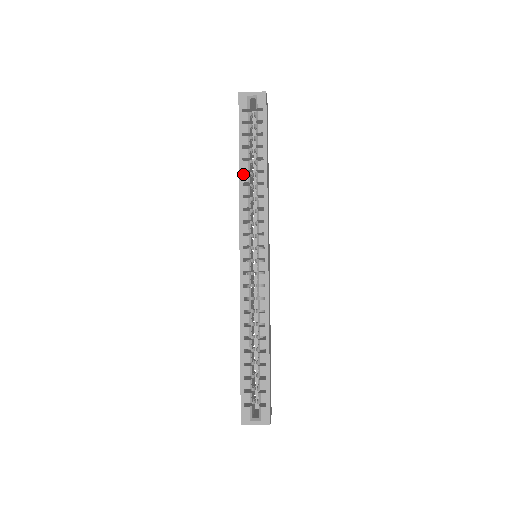
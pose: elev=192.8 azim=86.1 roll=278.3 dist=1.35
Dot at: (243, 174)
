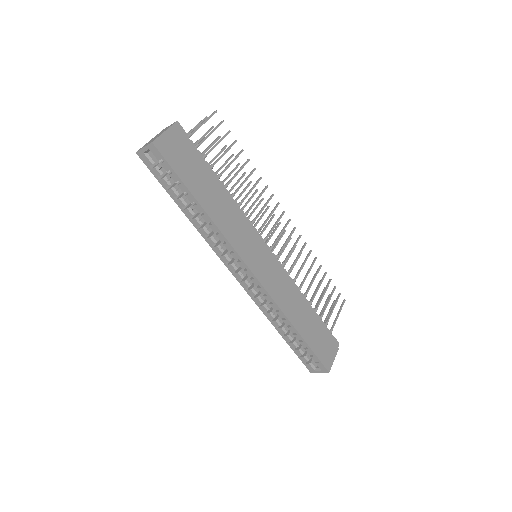
Dot at: (192, 220)
